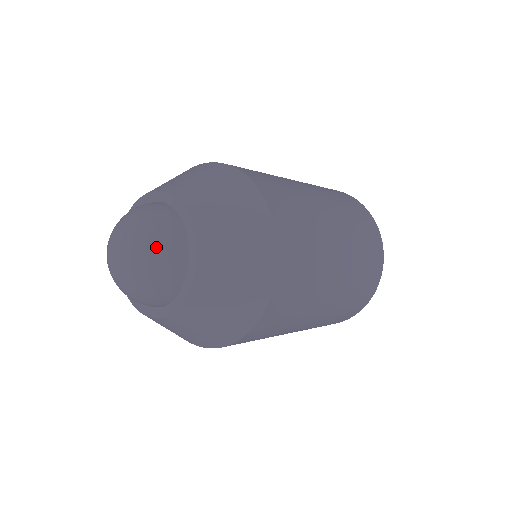
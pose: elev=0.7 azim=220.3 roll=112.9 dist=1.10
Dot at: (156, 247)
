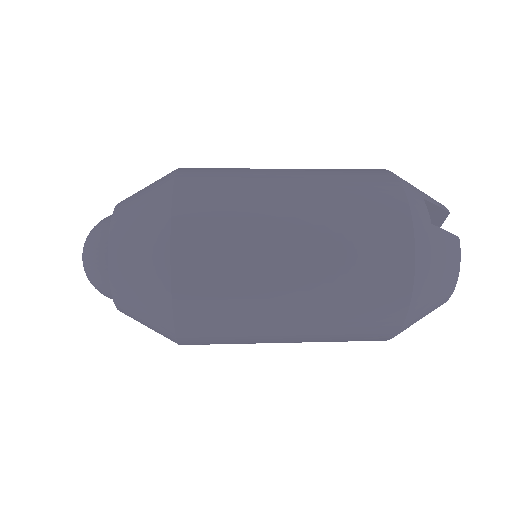
Dot at: (90, 245)
